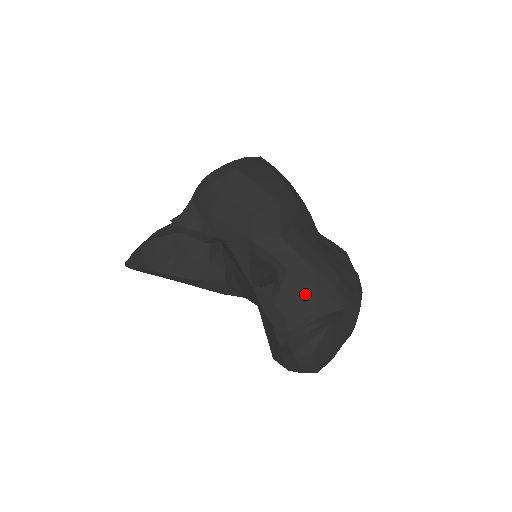
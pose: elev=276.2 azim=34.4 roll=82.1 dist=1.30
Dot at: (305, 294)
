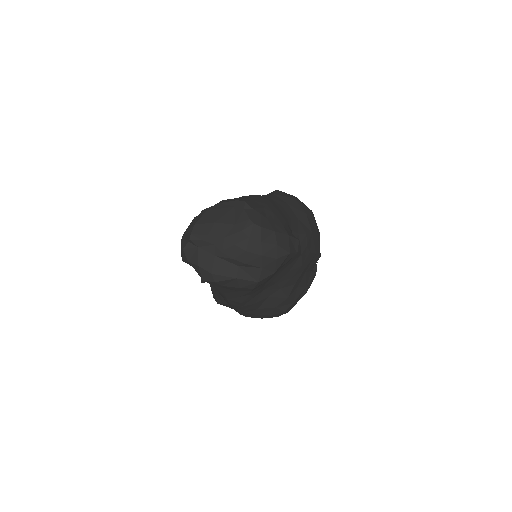
Dot at: (247, 199)
